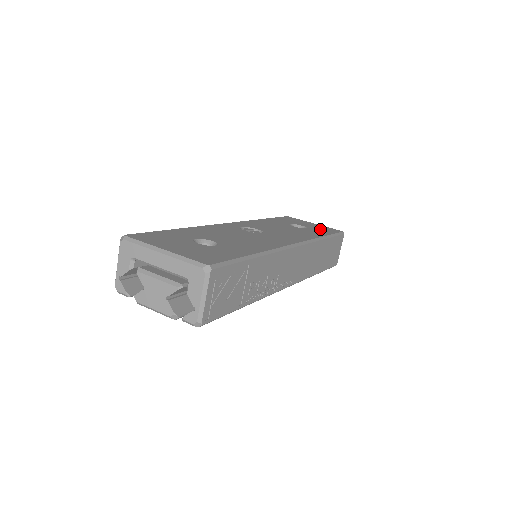
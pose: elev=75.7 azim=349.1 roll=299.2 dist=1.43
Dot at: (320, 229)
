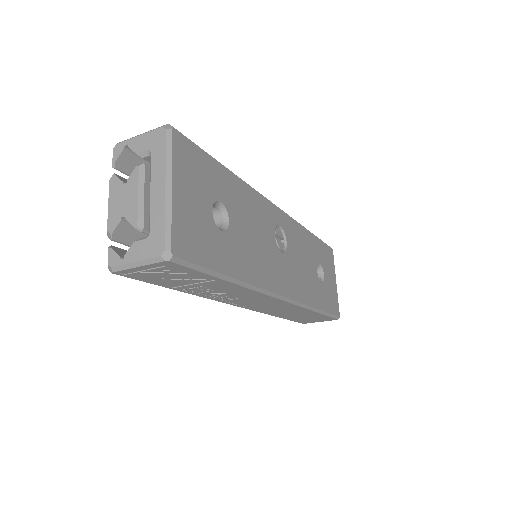
Dot at: (329, 296)
